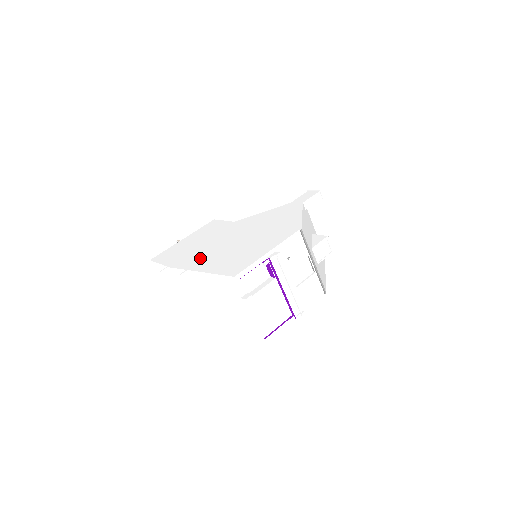
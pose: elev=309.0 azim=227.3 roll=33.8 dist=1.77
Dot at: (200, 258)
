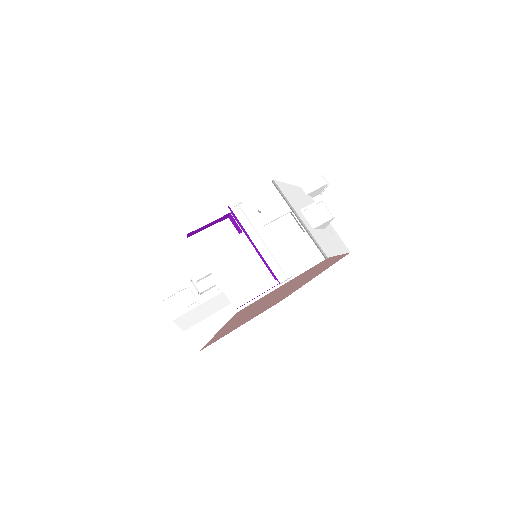
Dot at: occluded
